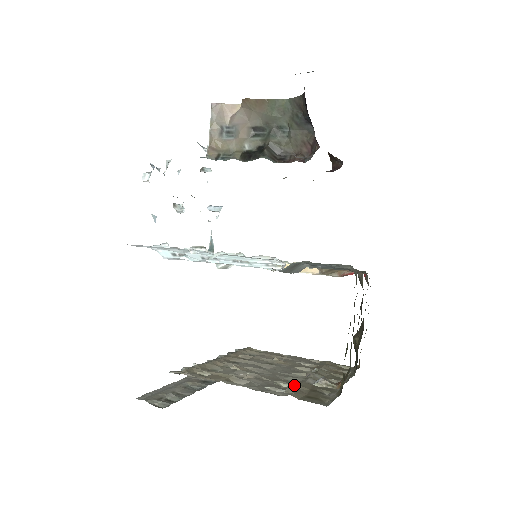
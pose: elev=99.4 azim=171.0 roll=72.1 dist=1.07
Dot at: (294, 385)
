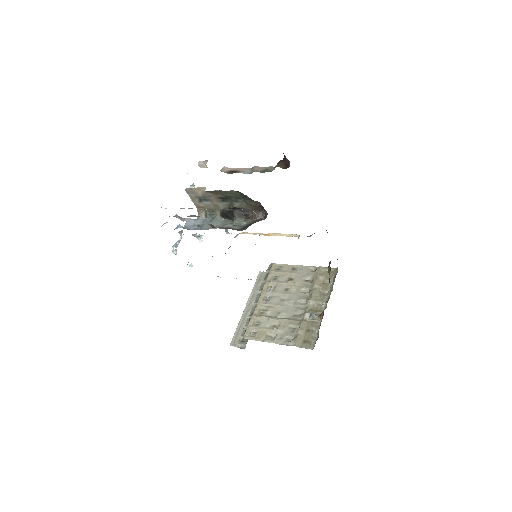
Dot at: (298, 331)
